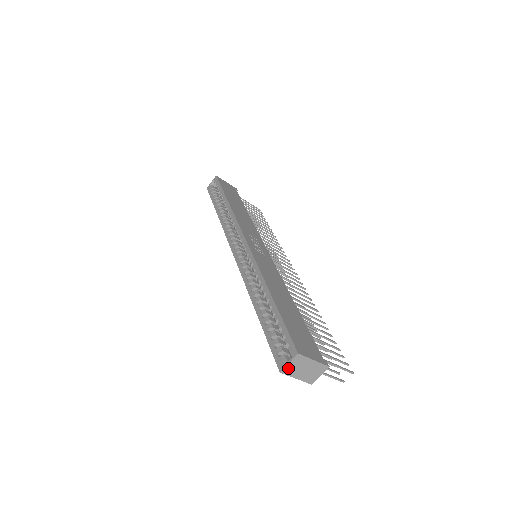
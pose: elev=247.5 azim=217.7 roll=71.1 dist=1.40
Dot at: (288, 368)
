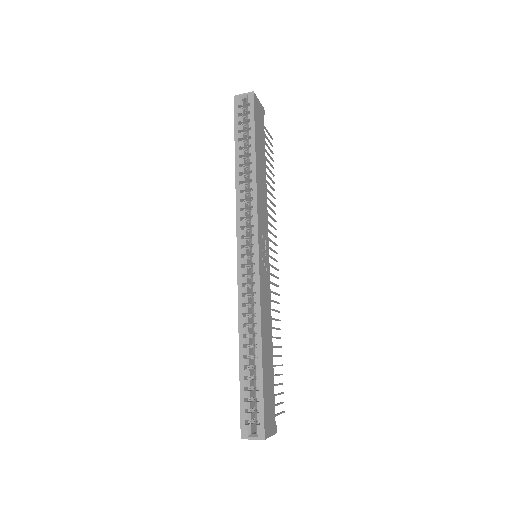
Dot at: (249, 438)
